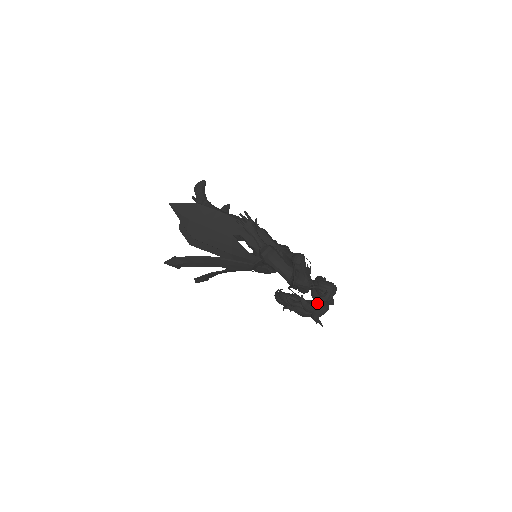
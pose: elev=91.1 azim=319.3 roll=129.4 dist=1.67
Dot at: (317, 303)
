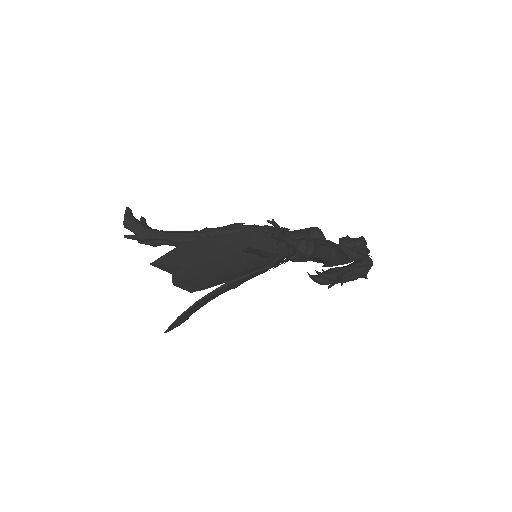
Dot at: (365, 263)
